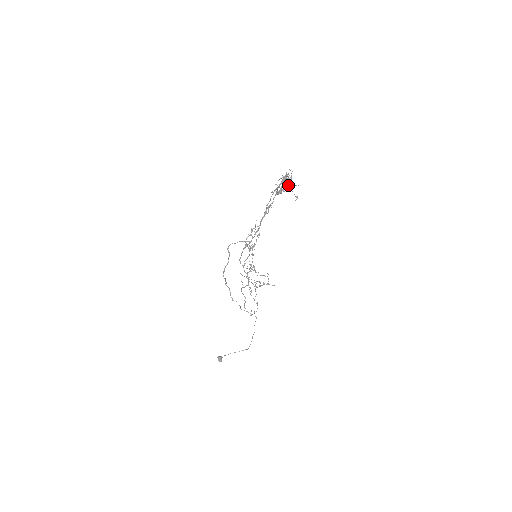
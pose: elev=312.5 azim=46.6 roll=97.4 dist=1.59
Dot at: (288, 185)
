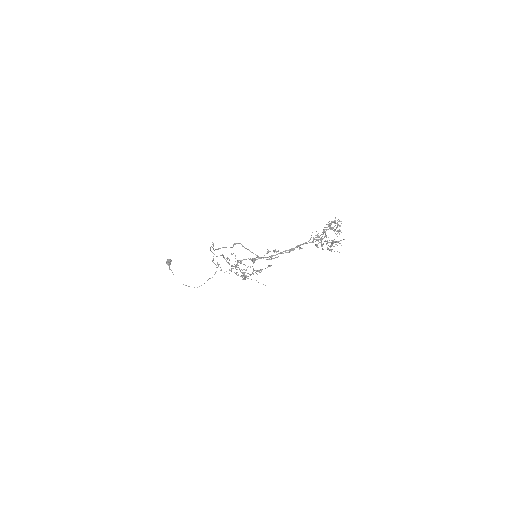
Dot at: (332, 242)
